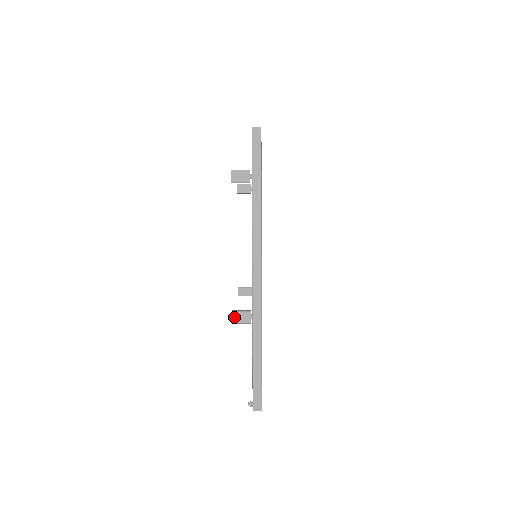
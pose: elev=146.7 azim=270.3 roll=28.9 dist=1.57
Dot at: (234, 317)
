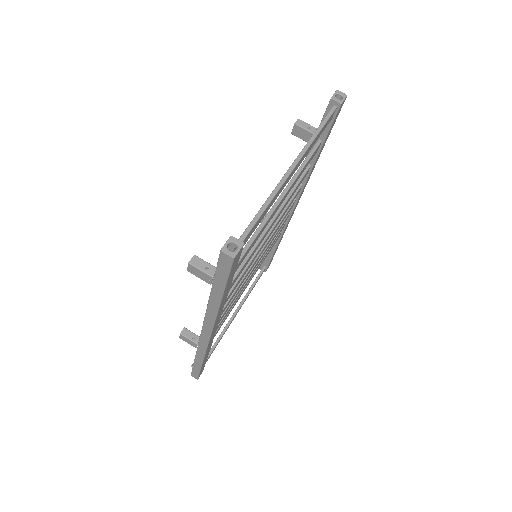
Dot at: (182, 337)
